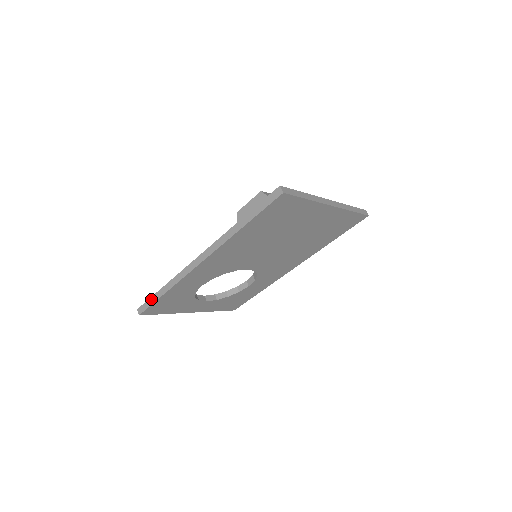
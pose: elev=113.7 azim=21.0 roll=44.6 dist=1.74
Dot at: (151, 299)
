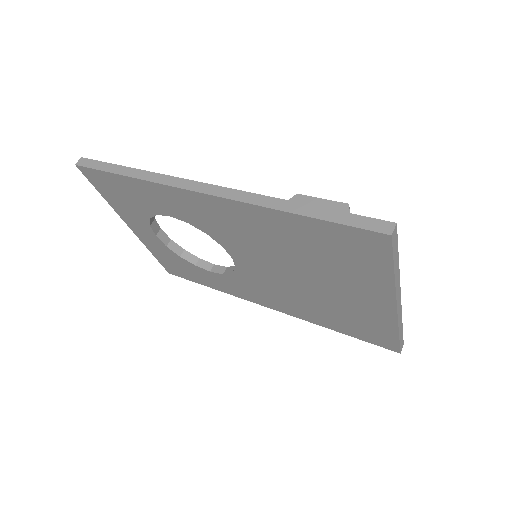
Dot at: (106, 164)
